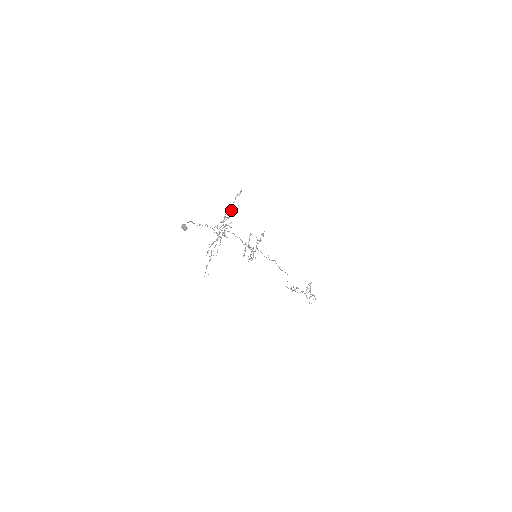
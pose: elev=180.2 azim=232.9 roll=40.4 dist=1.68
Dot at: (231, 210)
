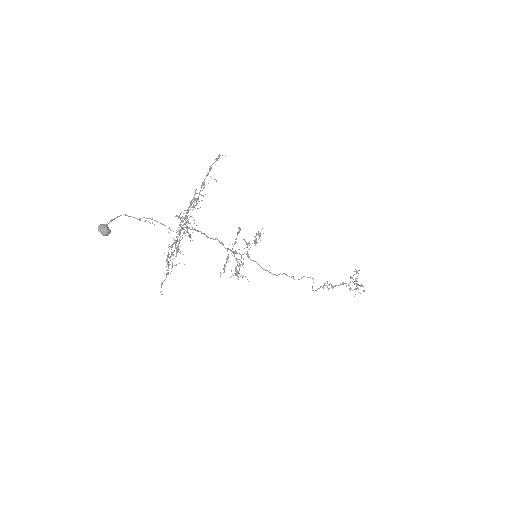
Dot at: (199, 192)
